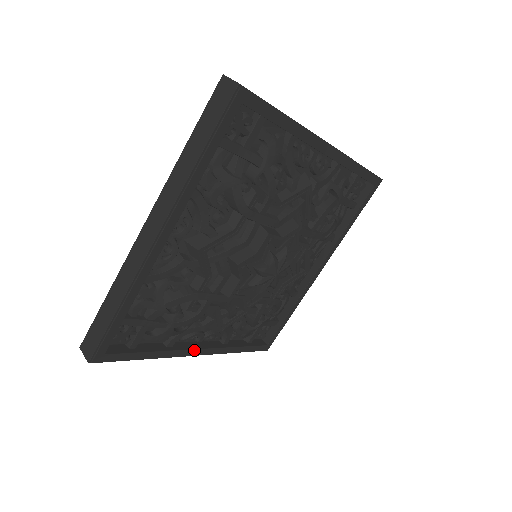
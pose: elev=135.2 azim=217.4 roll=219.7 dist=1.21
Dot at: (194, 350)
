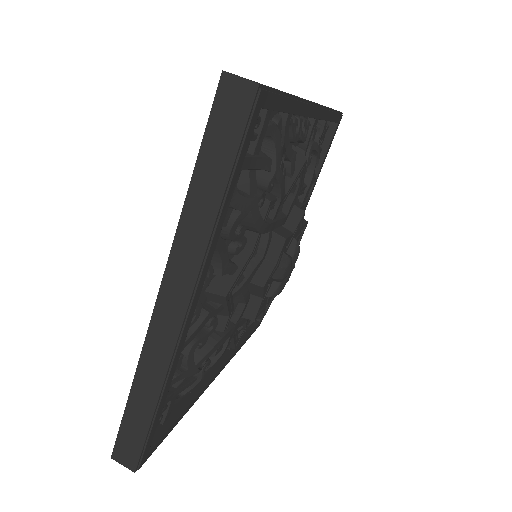
Dot at: (213, 377)
